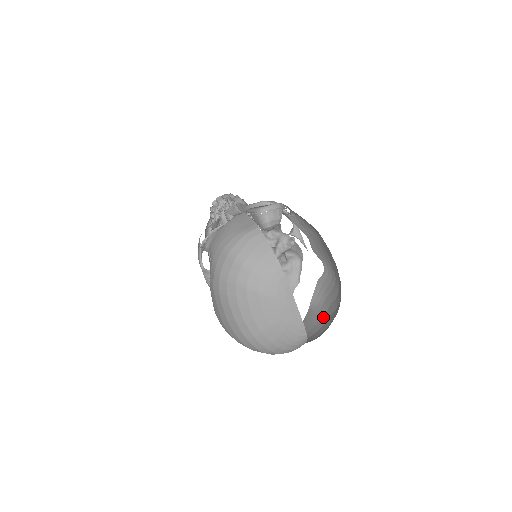
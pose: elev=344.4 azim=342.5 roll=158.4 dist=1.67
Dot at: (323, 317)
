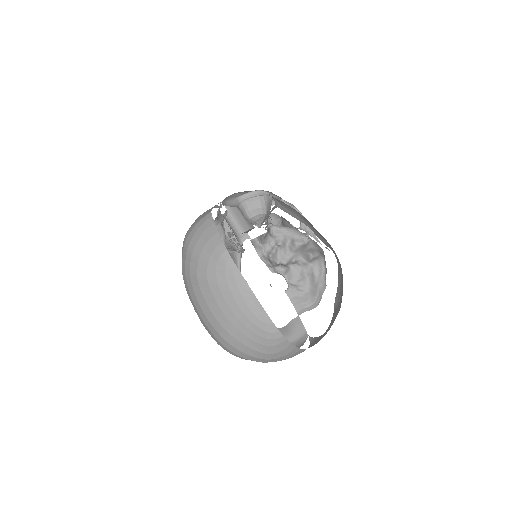
Dot at: (335, 318)
